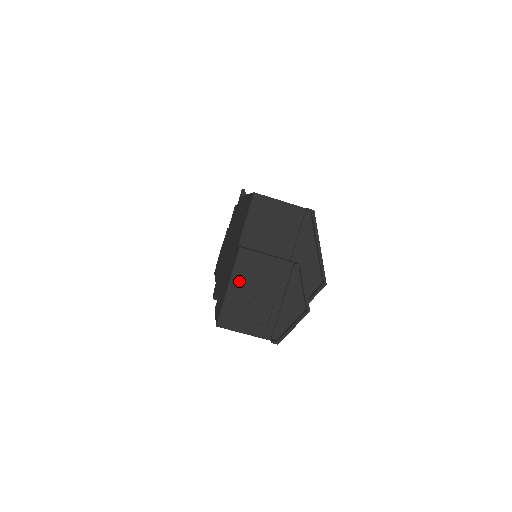
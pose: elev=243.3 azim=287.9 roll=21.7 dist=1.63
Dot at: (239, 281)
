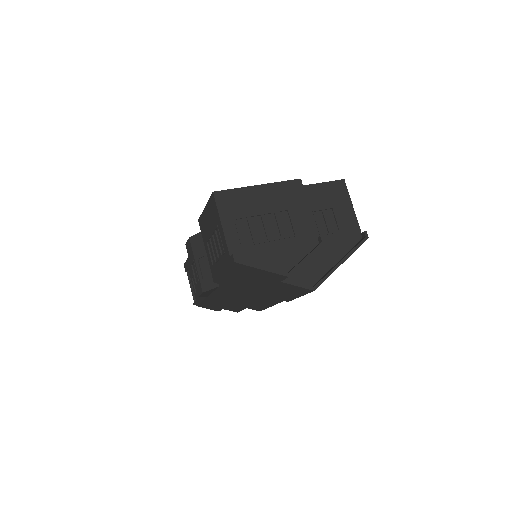
Dot at: (270, 193)
